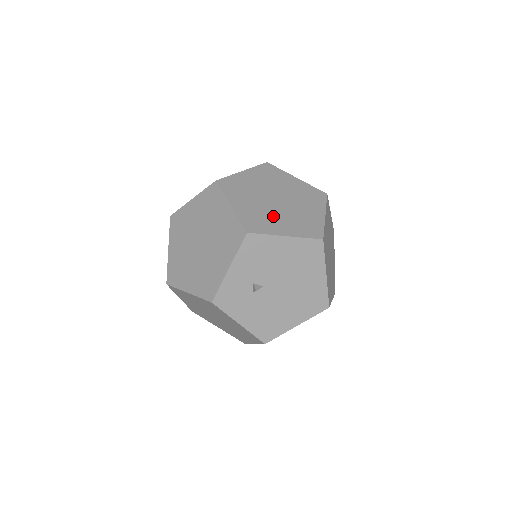
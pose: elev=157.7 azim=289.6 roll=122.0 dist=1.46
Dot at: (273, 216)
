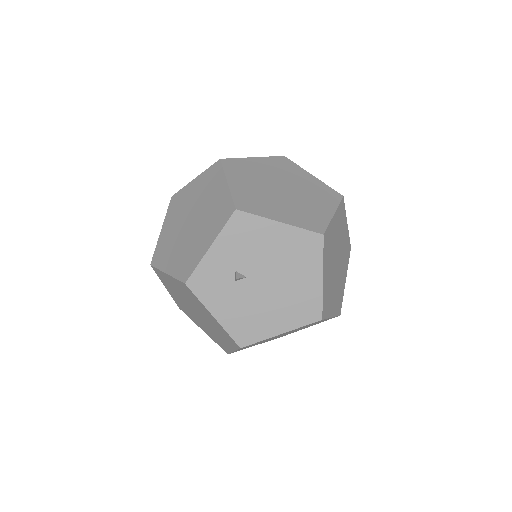
Dot at: (272, 201)
